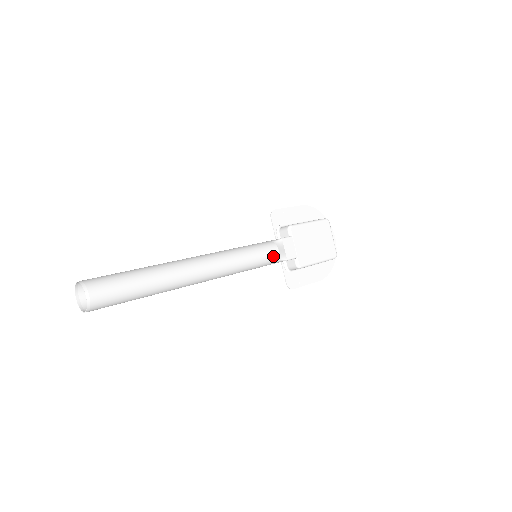
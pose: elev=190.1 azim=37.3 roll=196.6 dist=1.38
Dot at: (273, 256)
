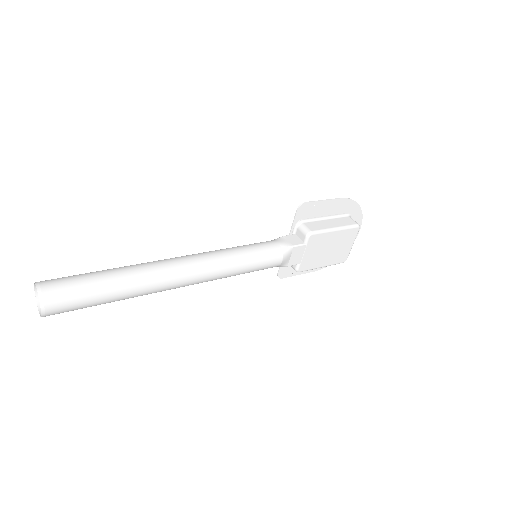
Dot at: (273, 266)
